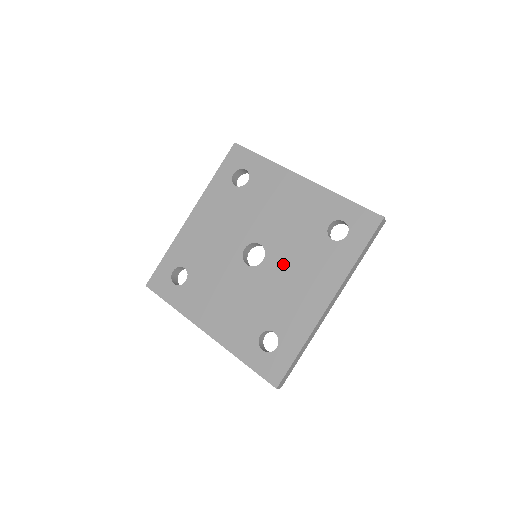
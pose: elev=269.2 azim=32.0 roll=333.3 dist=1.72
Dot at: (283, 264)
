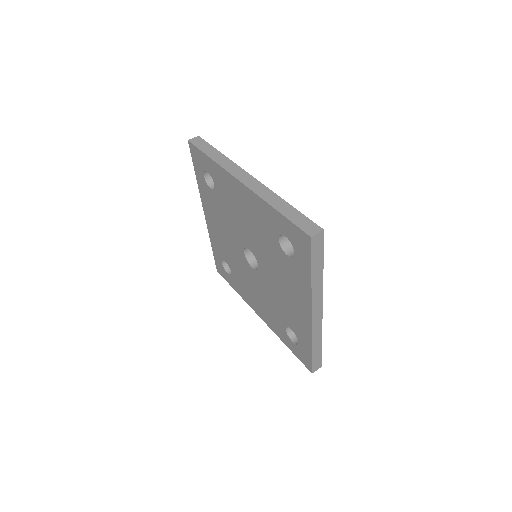
Dot at: (270, 272)
